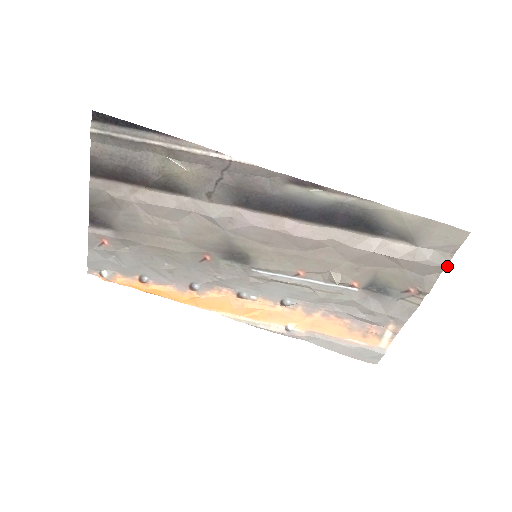
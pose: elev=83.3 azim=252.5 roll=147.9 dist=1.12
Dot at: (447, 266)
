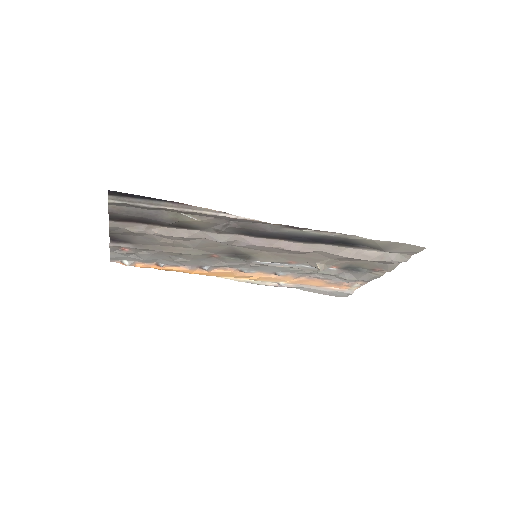
Dot at: (406, 261)
